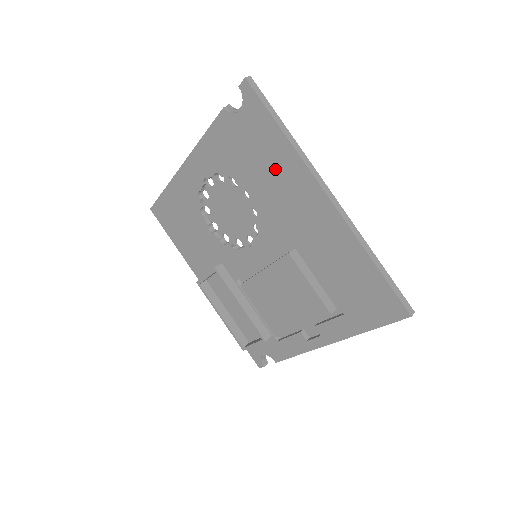
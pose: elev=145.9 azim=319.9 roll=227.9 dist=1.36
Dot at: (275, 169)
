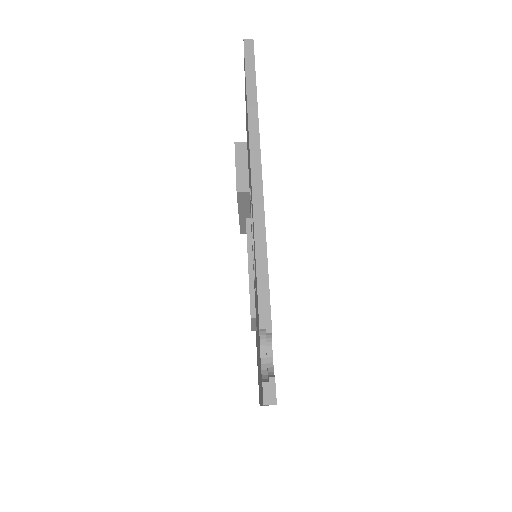
Dot at: occluded
